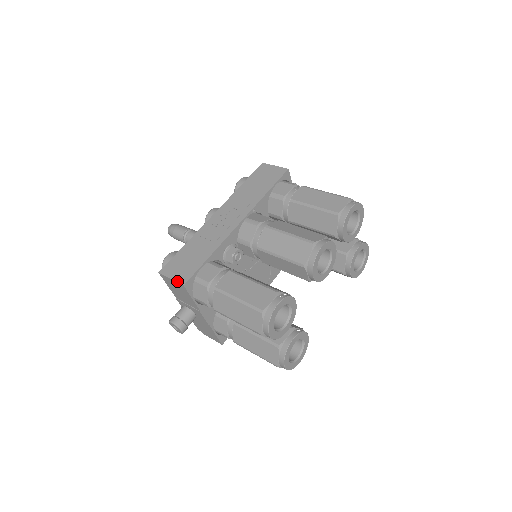
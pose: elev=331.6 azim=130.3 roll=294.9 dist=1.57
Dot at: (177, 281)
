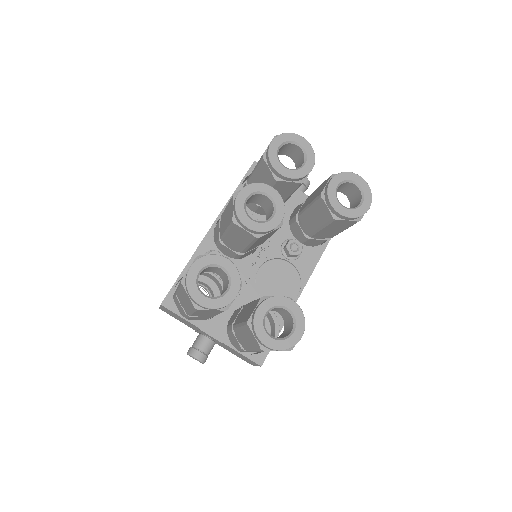
Dot at: (160, 305)
